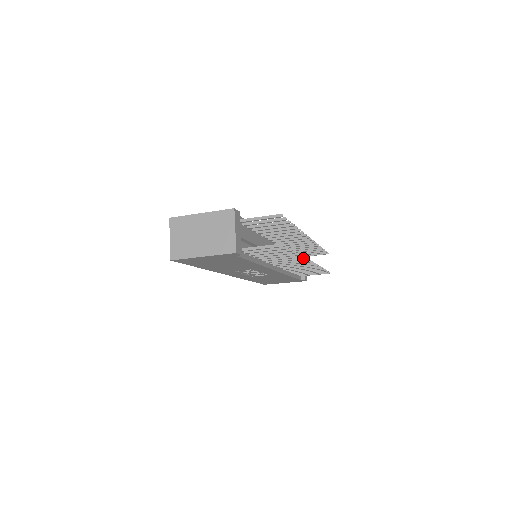
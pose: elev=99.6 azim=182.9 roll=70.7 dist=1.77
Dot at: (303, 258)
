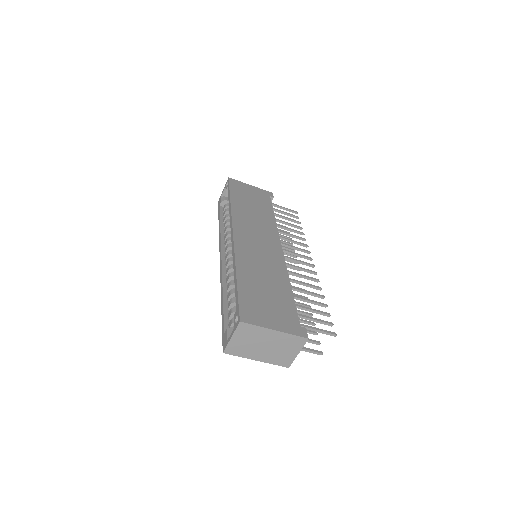
Dot at: occluded
